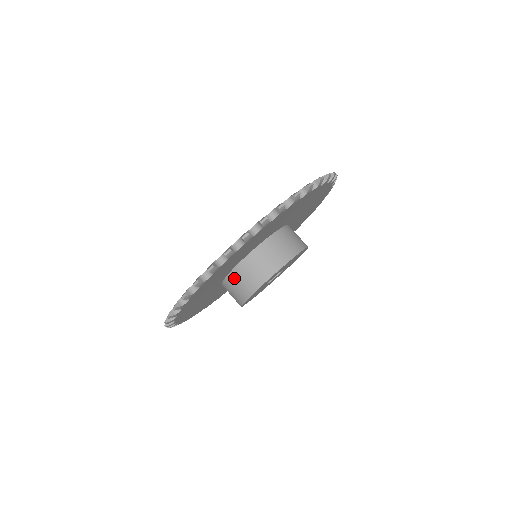
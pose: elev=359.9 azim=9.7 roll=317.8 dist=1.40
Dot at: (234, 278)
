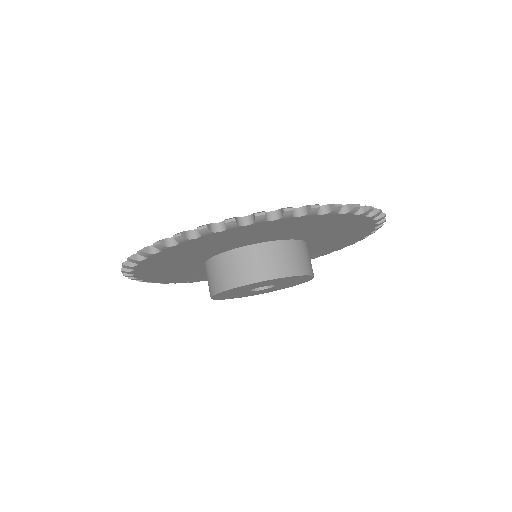
Dot at: (245, 254)
